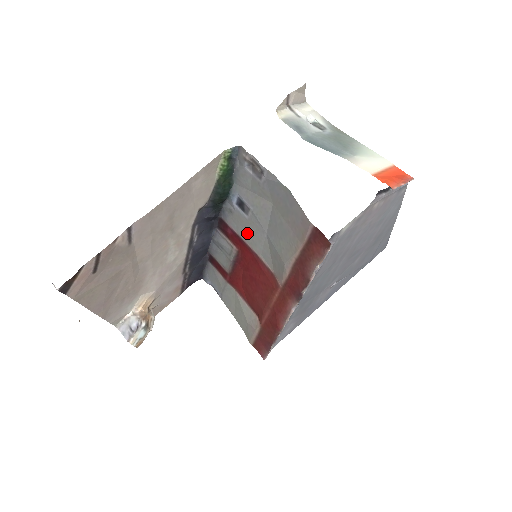
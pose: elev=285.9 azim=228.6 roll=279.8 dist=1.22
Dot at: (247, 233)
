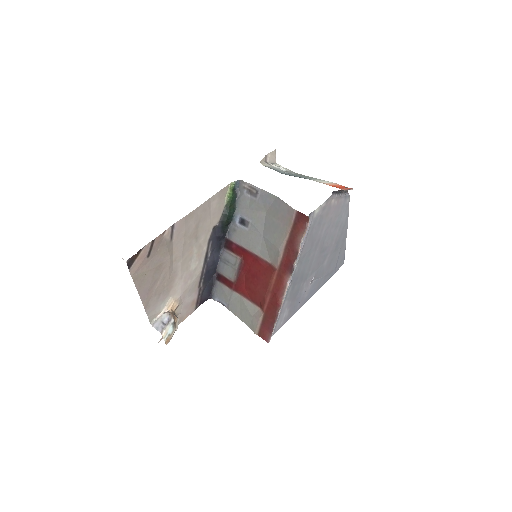
Dot at: (248, 242)
